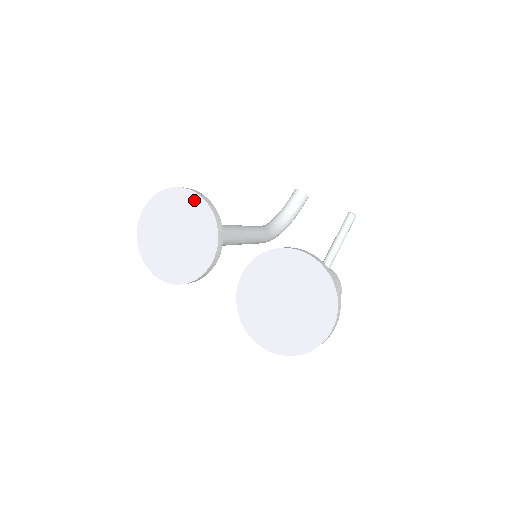
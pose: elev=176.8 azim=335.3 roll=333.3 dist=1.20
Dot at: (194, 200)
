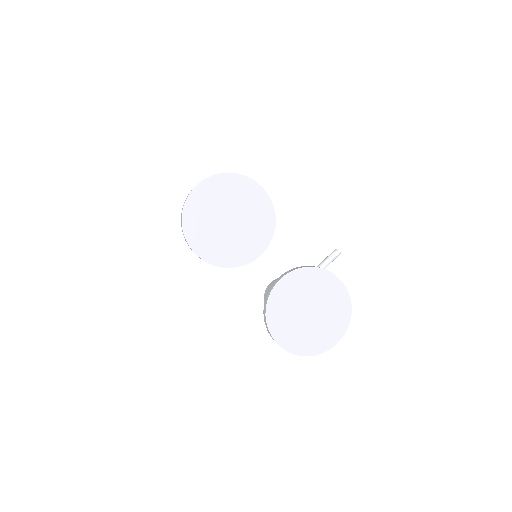
Dot at: (262, 197)
